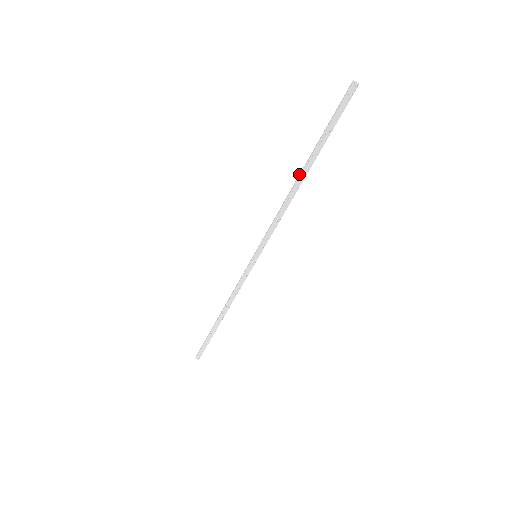
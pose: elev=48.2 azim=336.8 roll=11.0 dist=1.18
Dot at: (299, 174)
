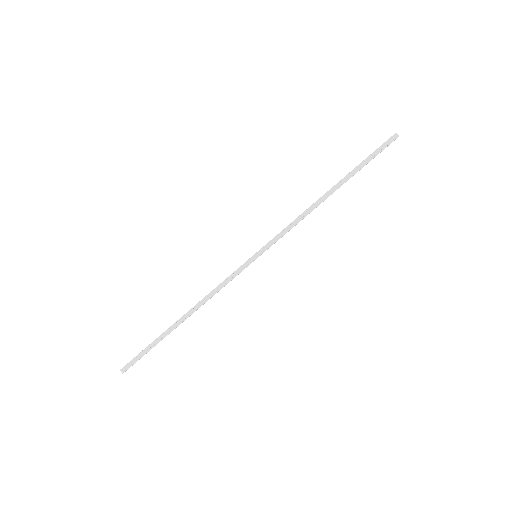
Dot at: (328, 191)
